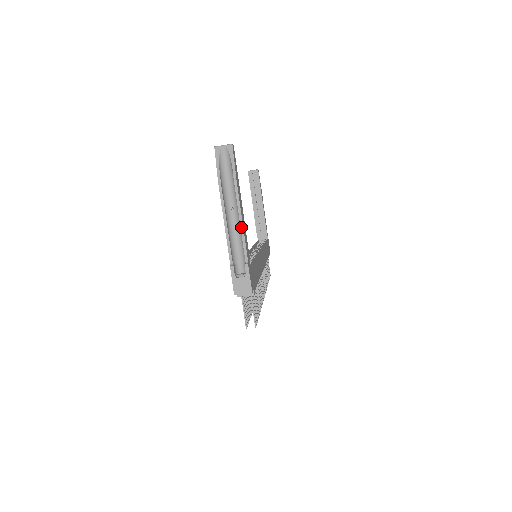
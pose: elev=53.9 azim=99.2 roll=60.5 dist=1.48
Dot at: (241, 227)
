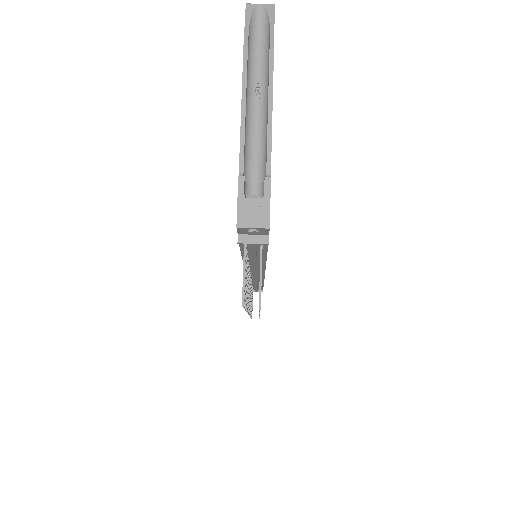
Dot at: (268, 119)
